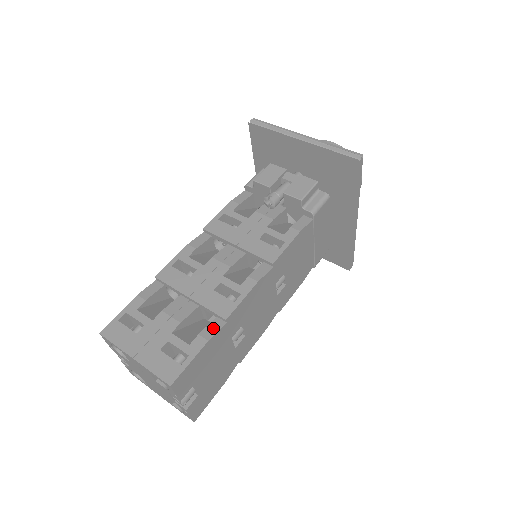
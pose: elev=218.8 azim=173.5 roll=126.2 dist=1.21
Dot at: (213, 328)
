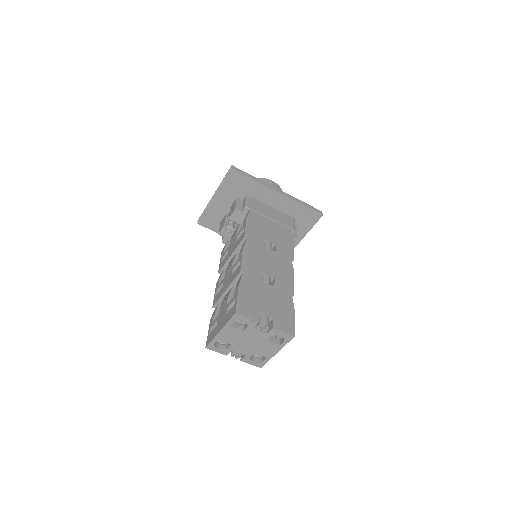
Dot at: (239, 281)
